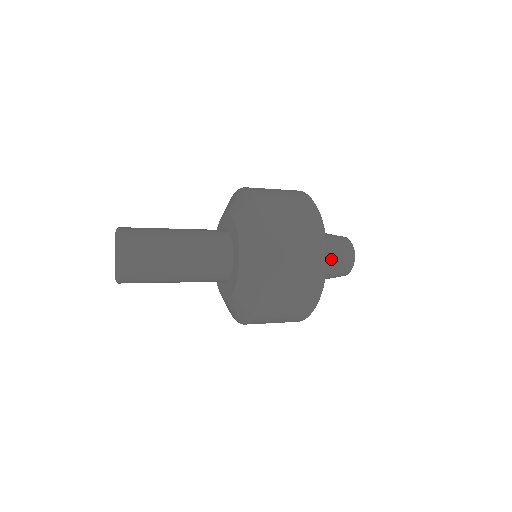
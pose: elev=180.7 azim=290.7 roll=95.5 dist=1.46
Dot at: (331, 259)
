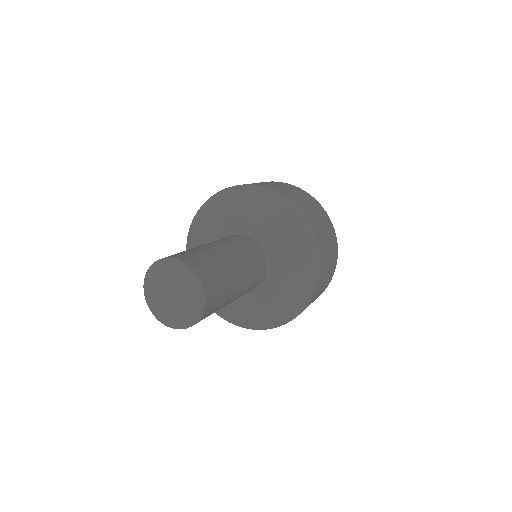
Dot at: occluded
